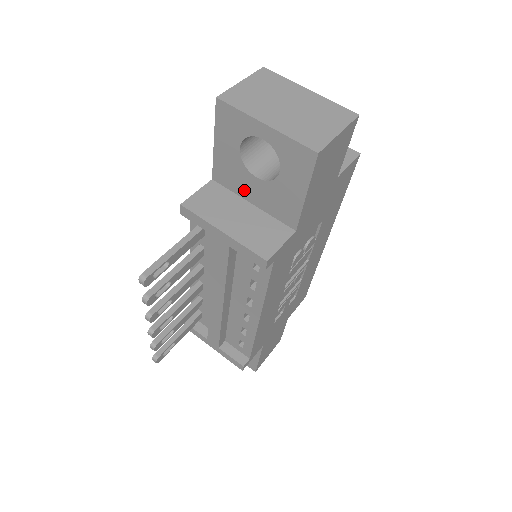
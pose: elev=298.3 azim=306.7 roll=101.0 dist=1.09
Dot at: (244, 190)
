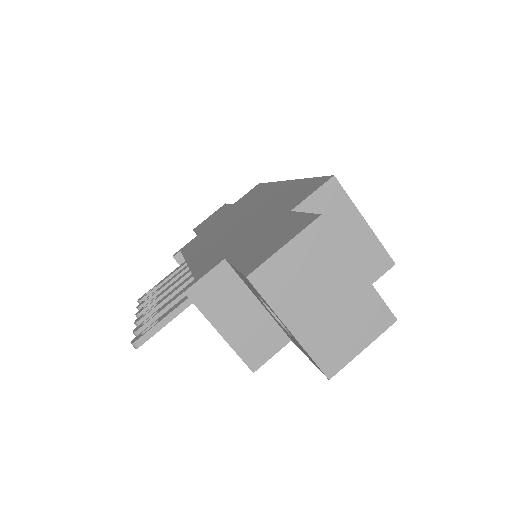
Dot at: (254, 294)
